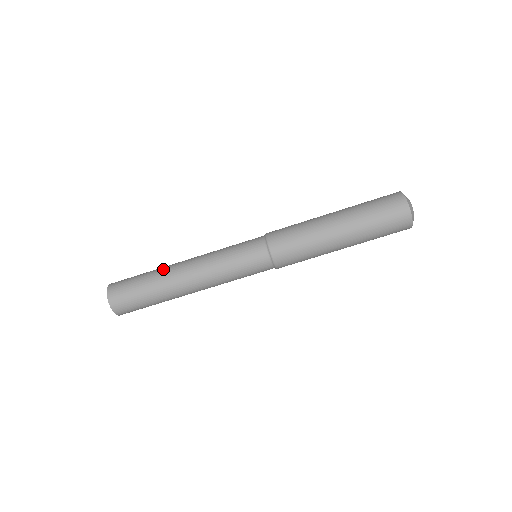
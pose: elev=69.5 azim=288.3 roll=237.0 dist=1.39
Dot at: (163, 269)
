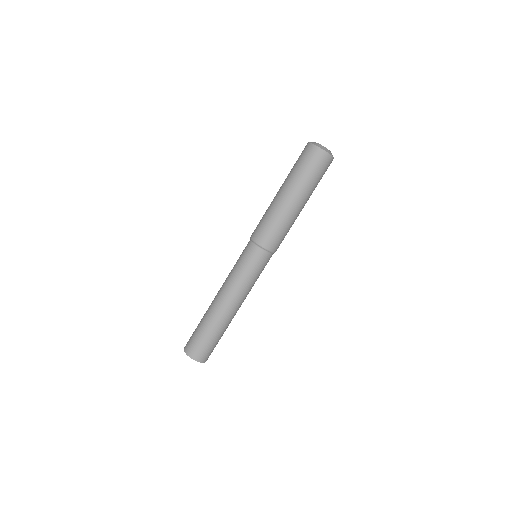
Dot at: occluded
